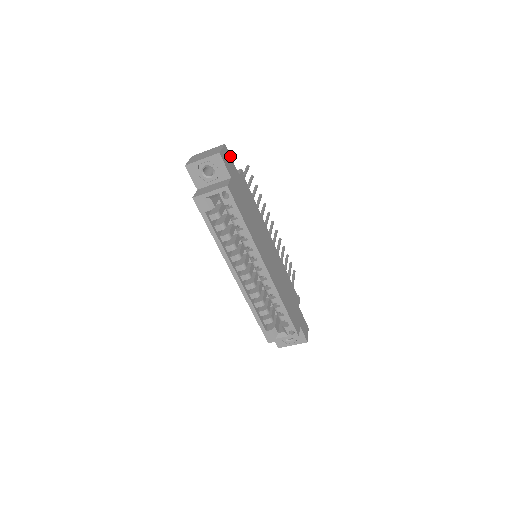
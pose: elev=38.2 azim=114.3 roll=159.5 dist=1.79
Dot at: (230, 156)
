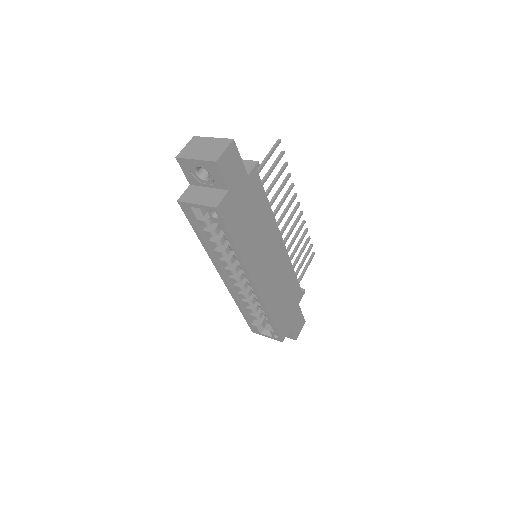
Dot at: (239, 154)
